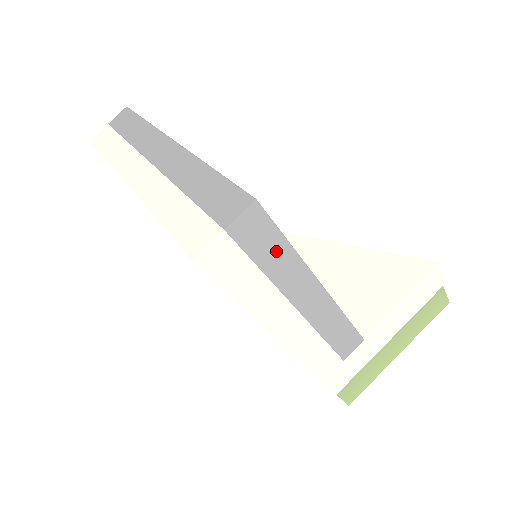
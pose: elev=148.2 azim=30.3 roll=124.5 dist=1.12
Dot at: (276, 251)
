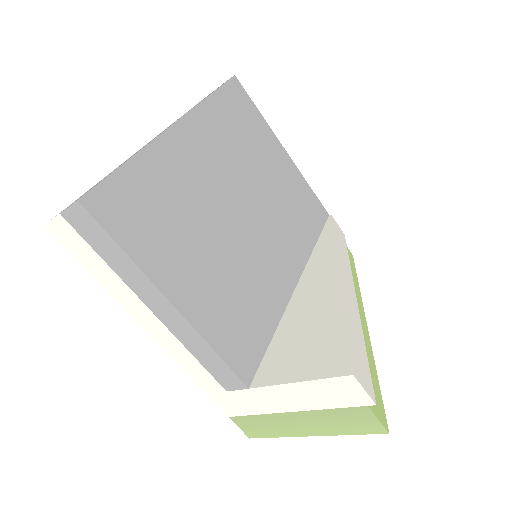
Dot at: (112, 251)
